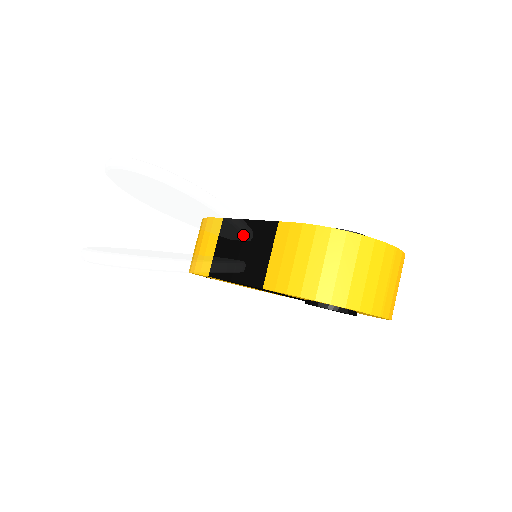
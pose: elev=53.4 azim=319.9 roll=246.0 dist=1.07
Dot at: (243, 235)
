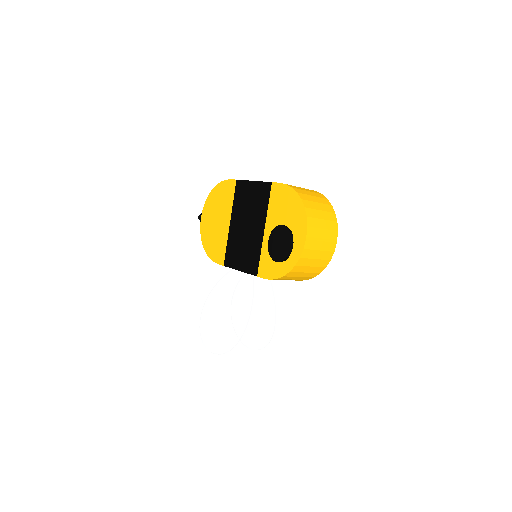
Dot at: (253, 283)
